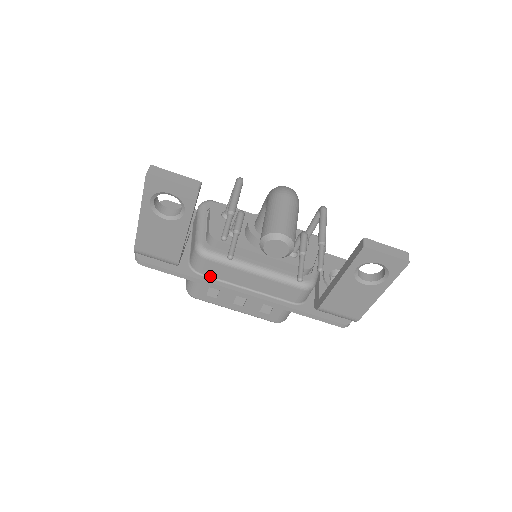
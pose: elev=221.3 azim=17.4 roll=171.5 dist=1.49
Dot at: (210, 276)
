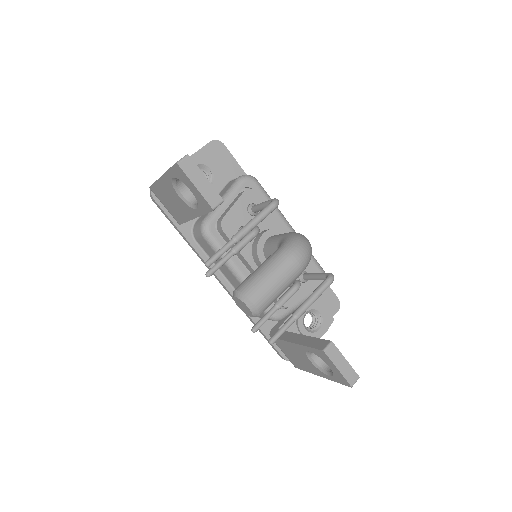
Dot at: (203, 248)
